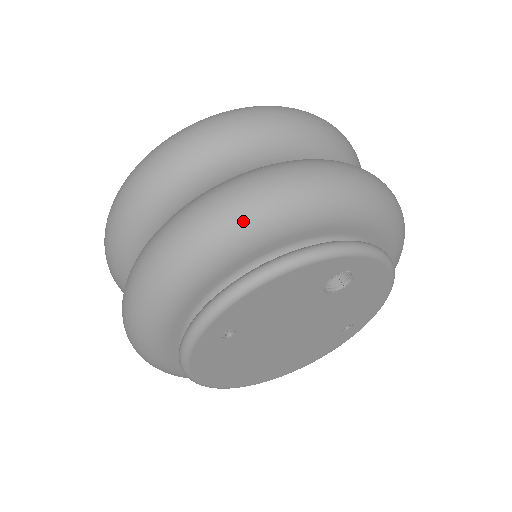
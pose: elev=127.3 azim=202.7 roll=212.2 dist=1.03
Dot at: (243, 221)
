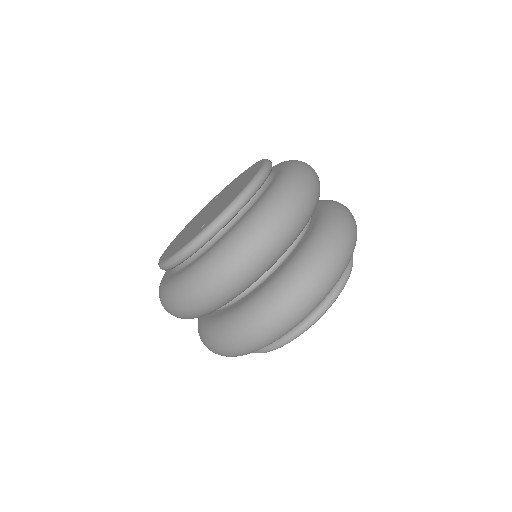
Dot at: (341, 273)
